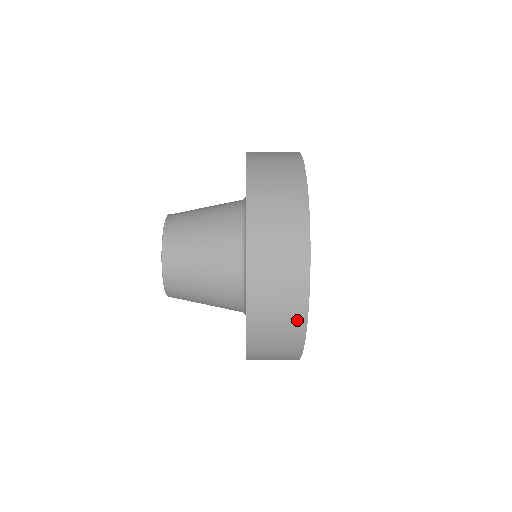
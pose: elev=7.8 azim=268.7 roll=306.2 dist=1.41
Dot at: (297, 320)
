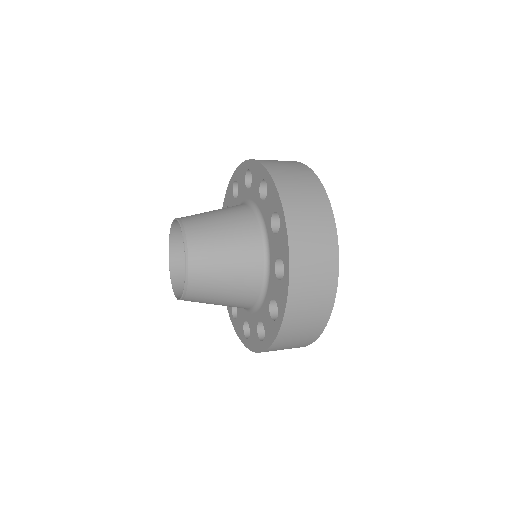
Dot at: occluded
